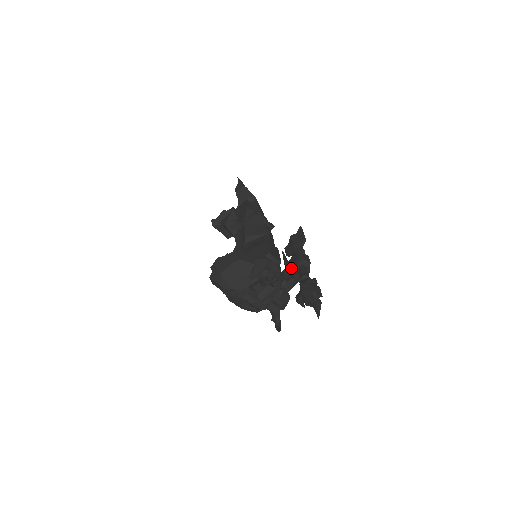
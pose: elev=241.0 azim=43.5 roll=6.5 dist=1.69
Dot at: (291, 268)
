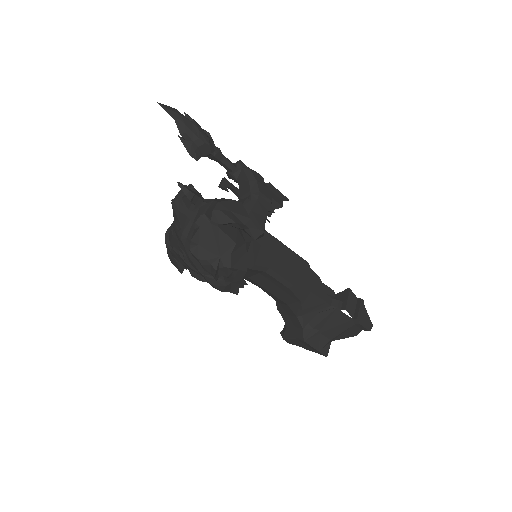
Dot at: occluded
